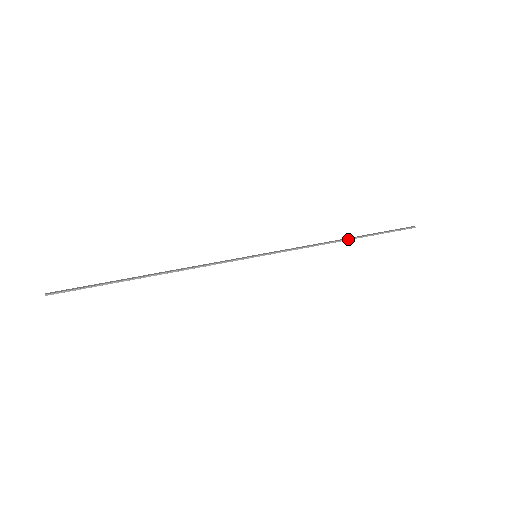
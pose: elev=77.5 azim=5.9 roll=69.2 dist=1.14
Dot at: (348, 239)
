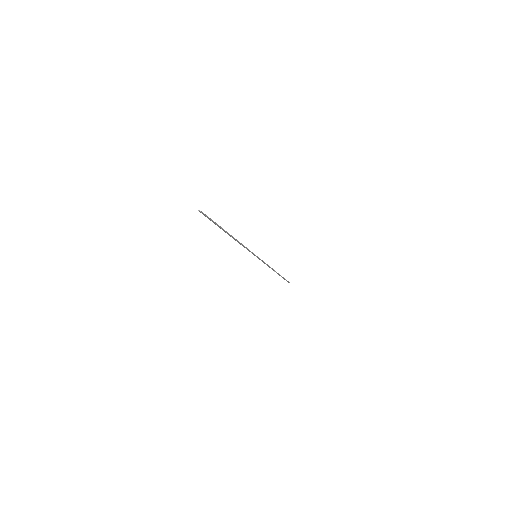
Dot at: occluded
